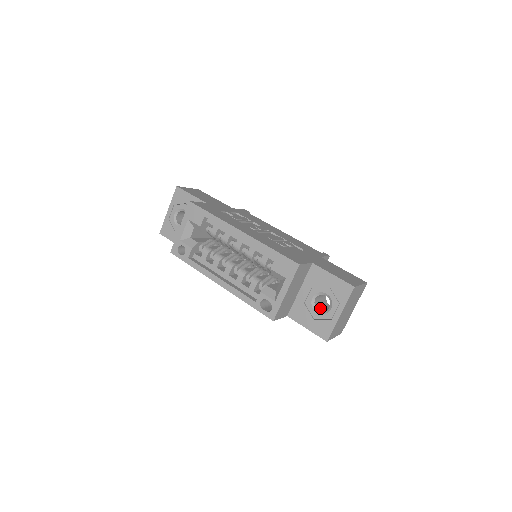
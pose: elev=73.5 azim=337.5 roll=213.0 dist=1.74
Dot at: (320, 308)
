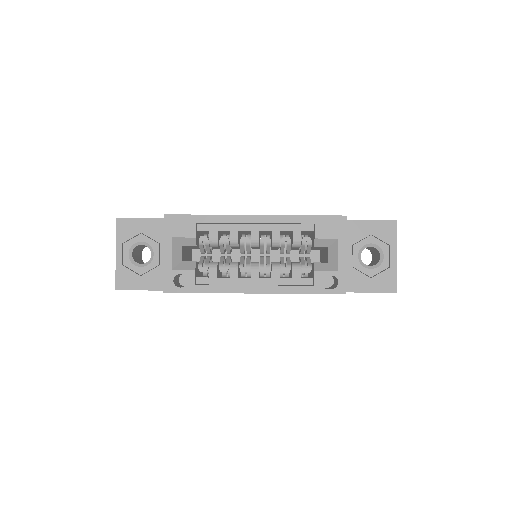
Dot at: occluded
